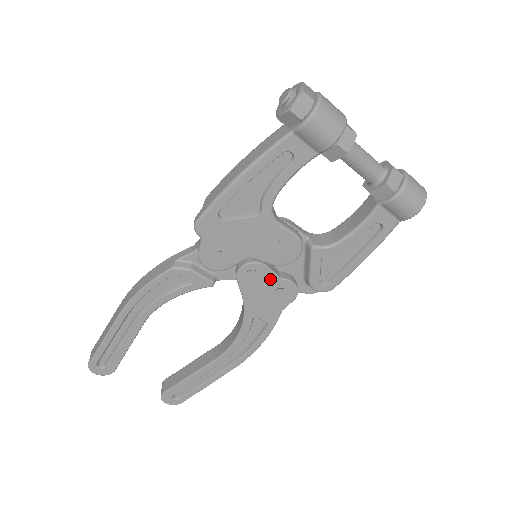
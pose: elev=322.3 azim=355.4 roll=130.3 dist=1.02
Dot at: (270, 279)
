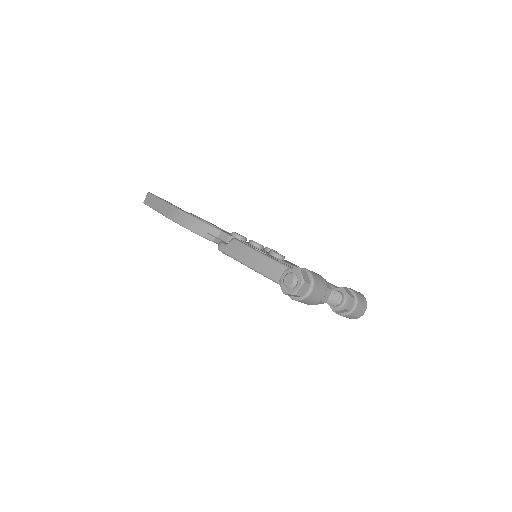
Dot at: occluded
